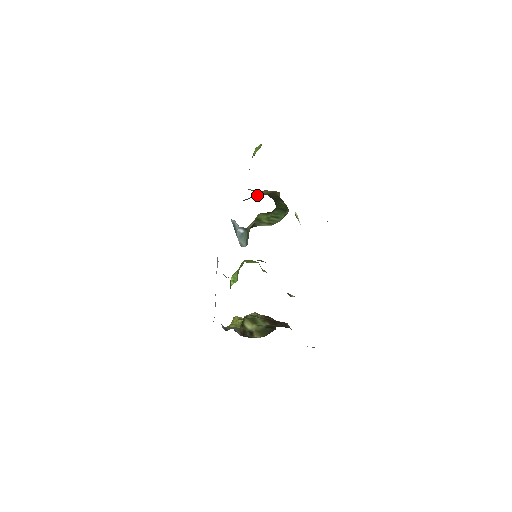
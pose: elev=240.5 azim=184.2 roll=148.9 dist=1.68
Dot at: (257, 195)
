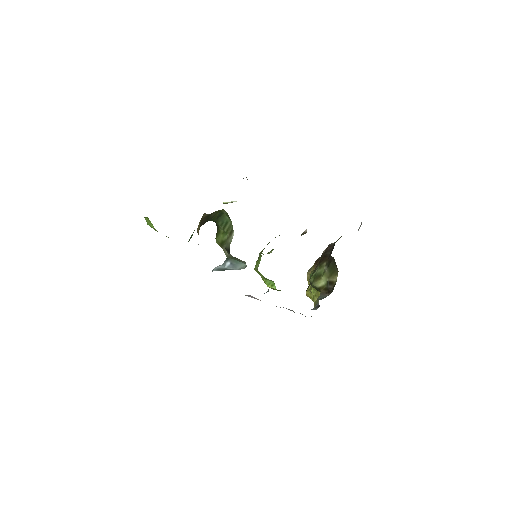
Dot at: occluded
